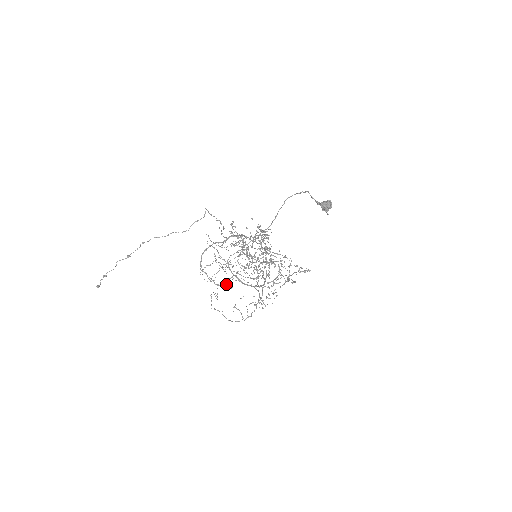
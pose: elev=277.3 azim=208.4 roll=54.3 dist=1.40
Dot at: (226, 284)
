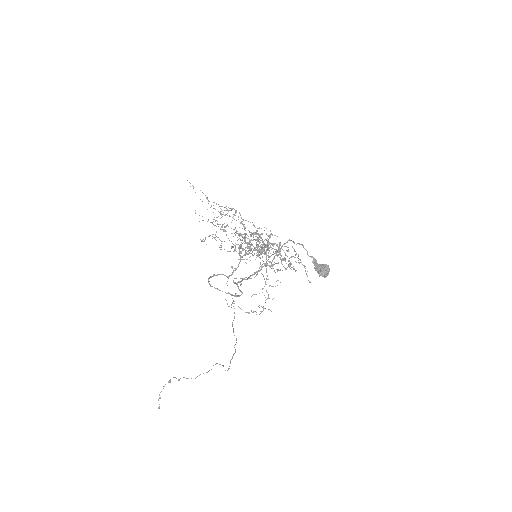
Dot at: occluded
